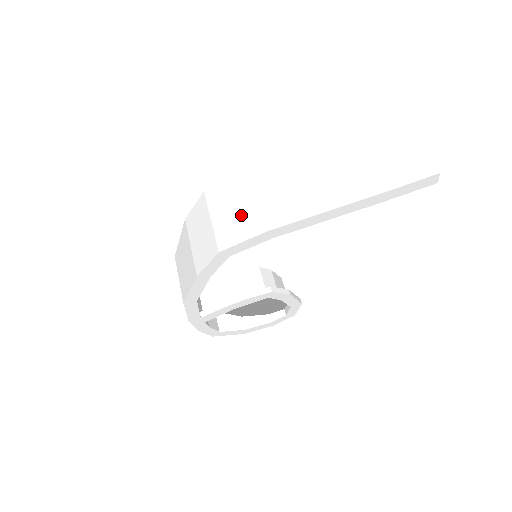
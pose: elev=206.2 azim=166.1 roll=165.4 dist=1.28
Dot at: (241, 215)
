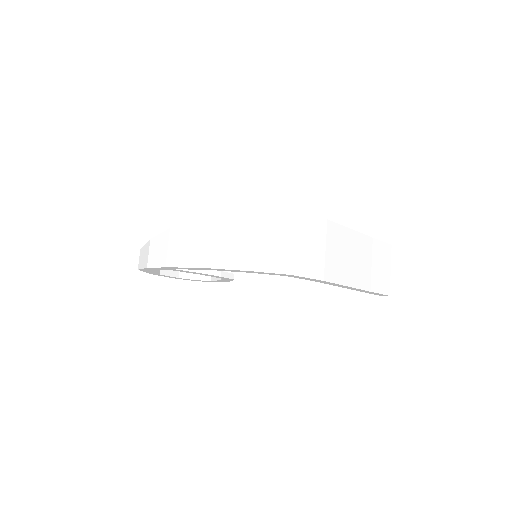
Dot at: (313, 254)
